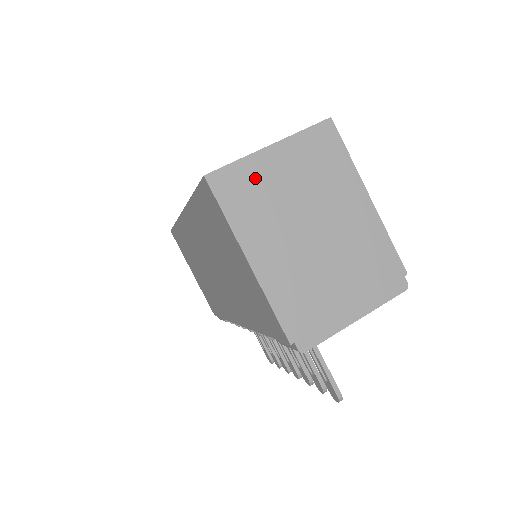
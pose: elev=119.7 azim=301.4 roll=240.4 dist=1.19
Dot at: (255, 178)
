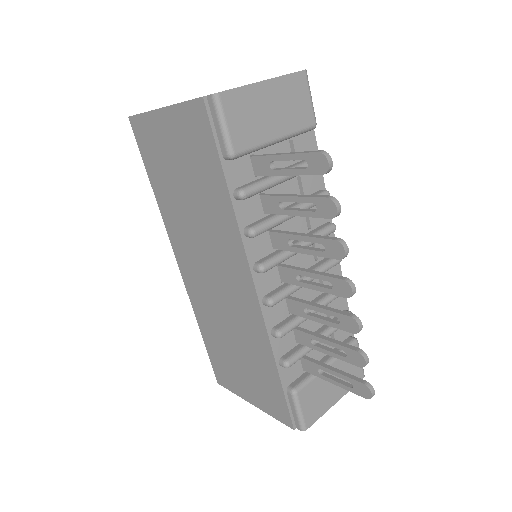
Dot at: occluded
